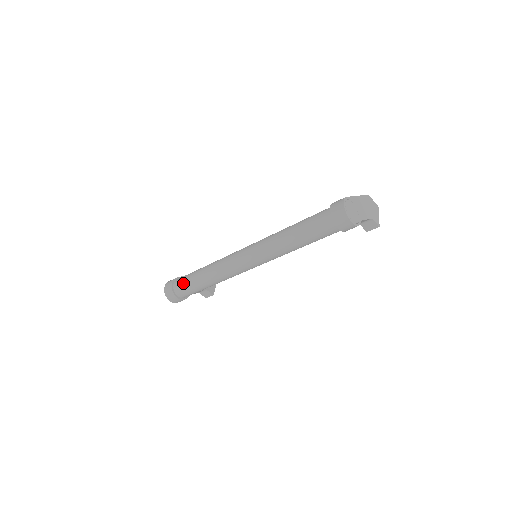
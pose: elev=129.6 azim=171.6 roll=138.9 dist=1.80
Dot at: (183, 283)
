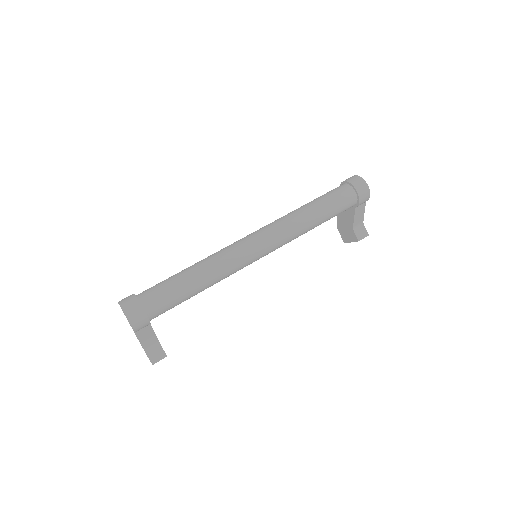
Dot at: (157, 286)
